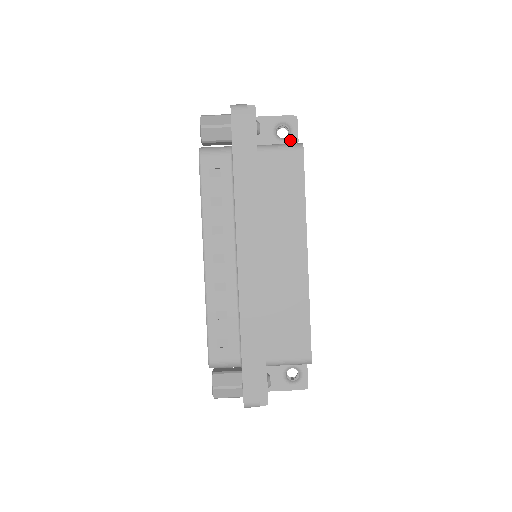
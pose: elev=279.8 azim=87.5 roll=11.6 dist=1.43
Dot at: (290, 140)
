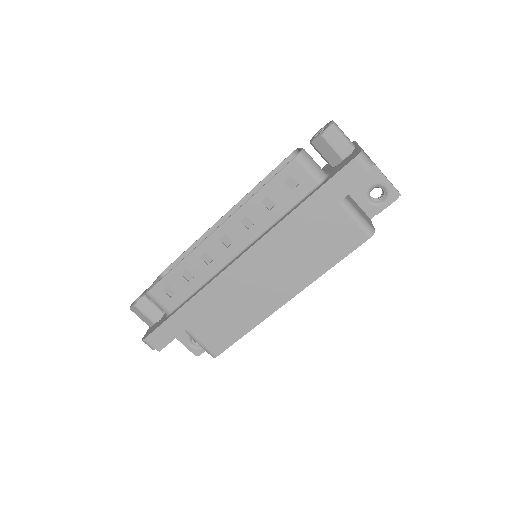
Dot at: (374, 207)
